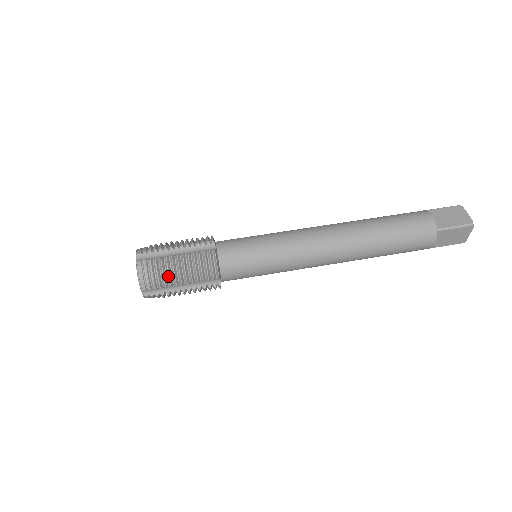
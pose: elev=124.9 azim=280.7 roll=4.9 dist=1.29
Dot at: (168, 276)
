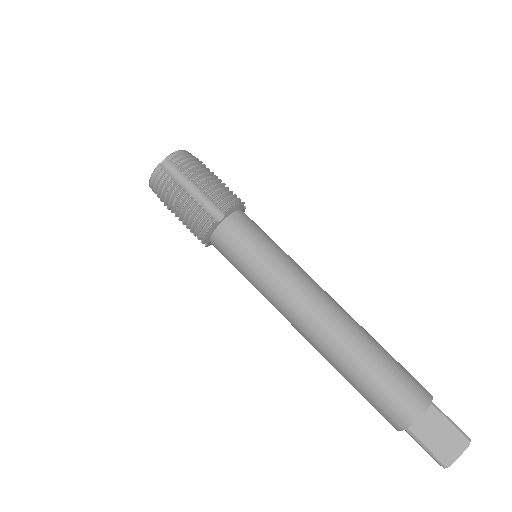
Dot at: (168, 201)
